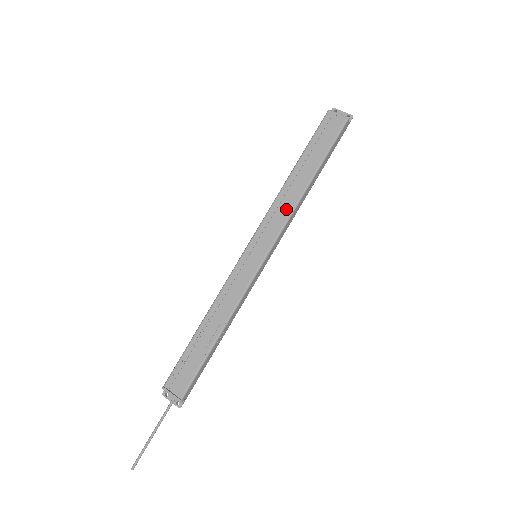
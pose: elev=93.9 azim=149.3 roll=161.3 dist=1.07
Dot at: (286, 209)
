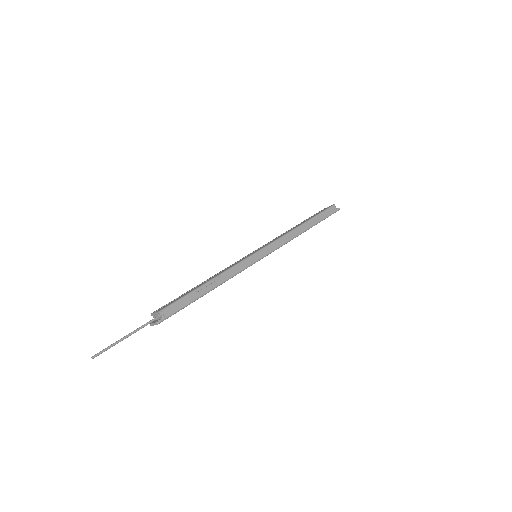
Dot at: (283, 234)
